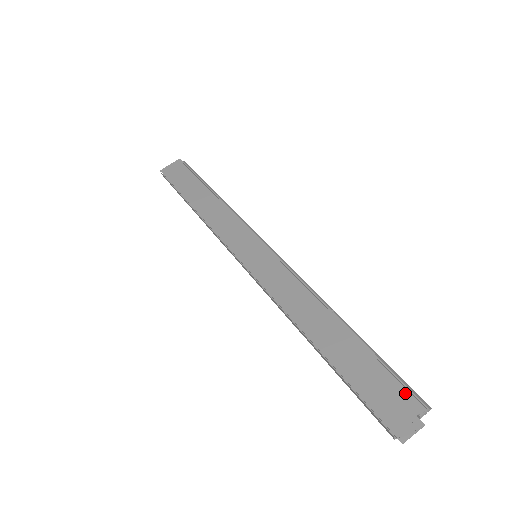
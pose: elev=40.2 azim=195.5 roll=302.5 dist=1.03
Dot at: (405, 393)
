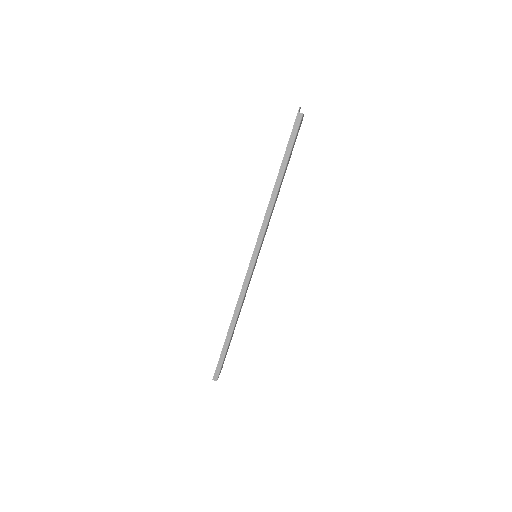
Dot at: occluded
